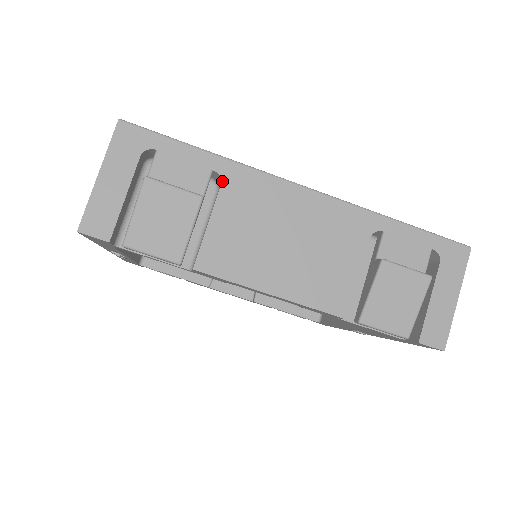
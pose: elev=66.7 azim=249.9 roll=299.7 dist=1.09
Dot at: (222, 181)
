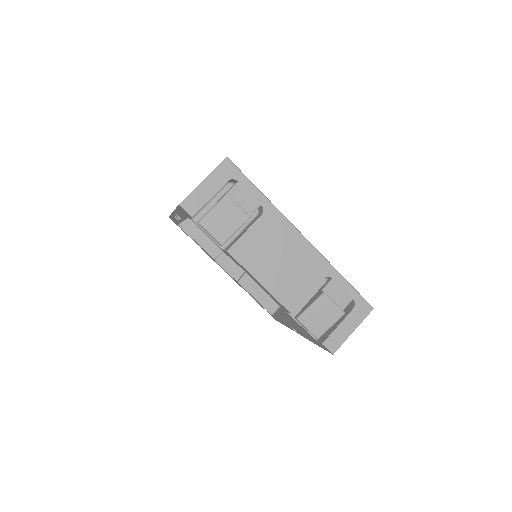
Dot at: (263, 213)
